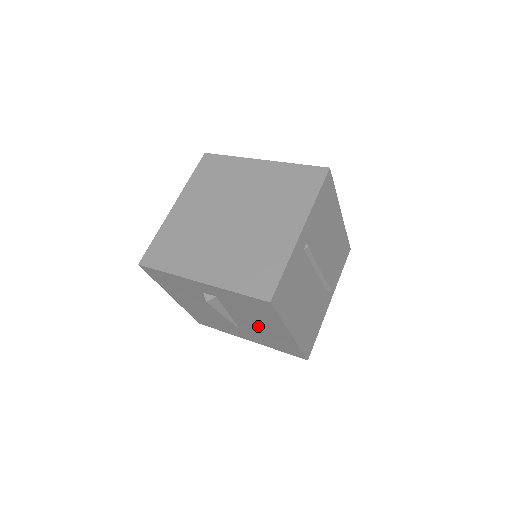
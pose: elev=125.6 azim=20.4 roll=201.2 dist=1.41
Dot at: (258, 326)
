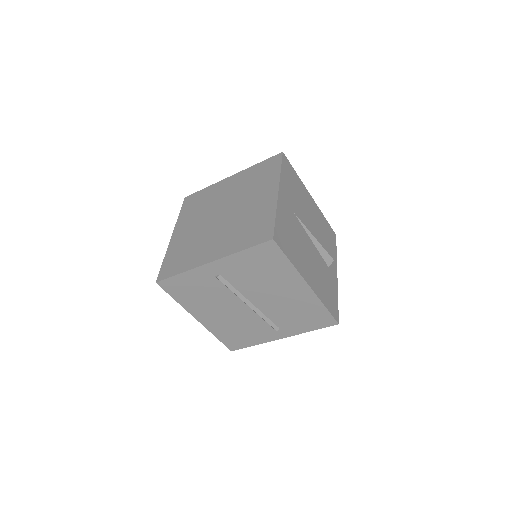
Dot at: occluded
